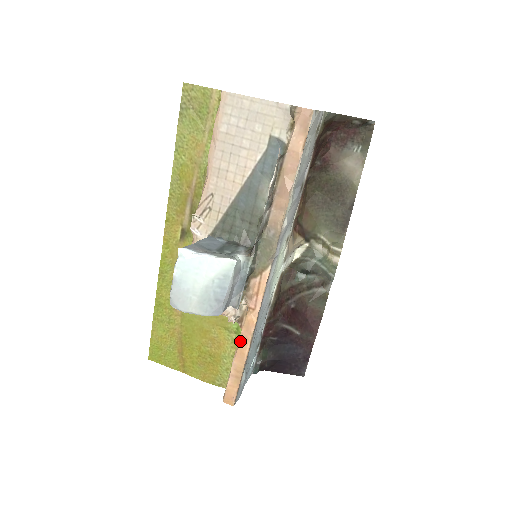
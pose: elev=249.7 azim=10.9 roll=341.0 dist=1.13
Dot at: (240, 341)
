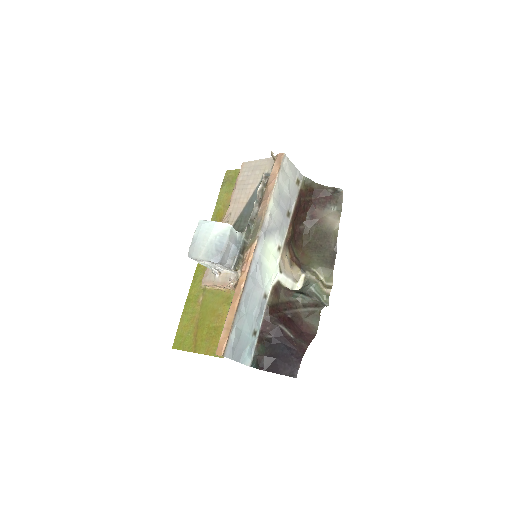
Dot at: (233, 298)
